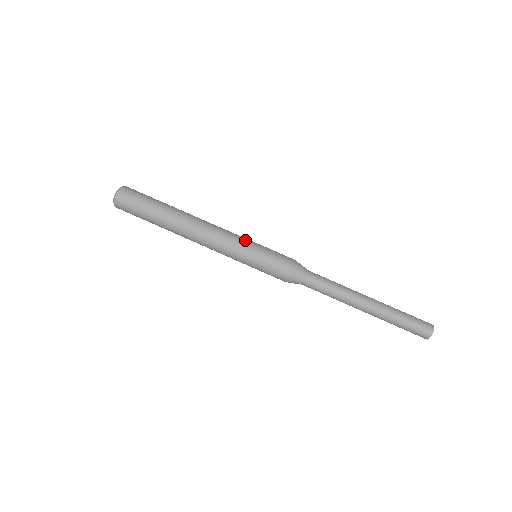
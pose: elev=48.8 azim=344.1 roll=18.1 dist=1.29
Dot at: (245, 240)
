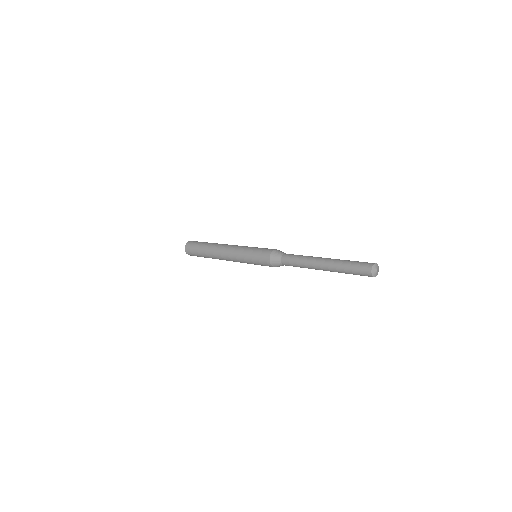
Dot at: (246, 247)
